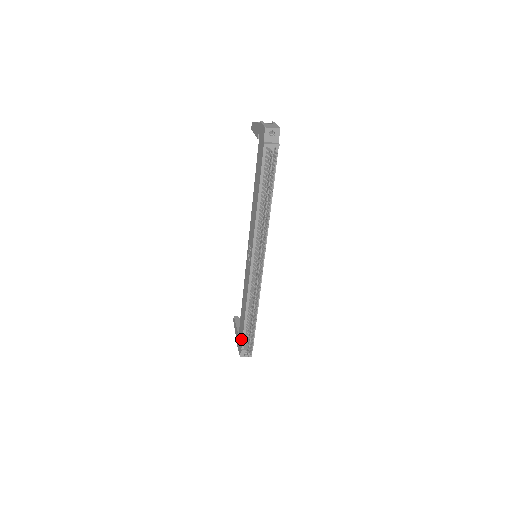
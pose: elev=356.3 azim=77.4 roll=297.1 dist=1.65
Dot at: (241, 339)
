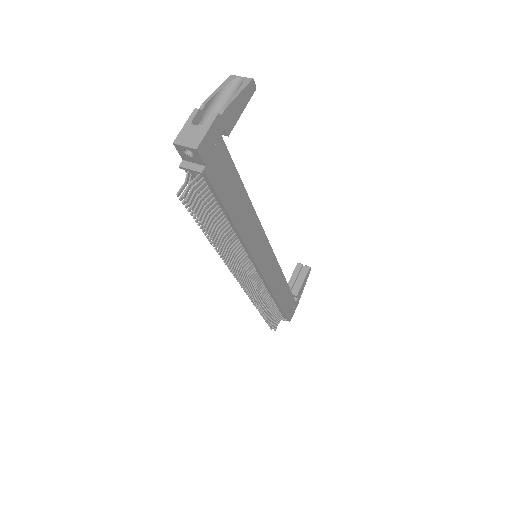
Dot at: occluded
